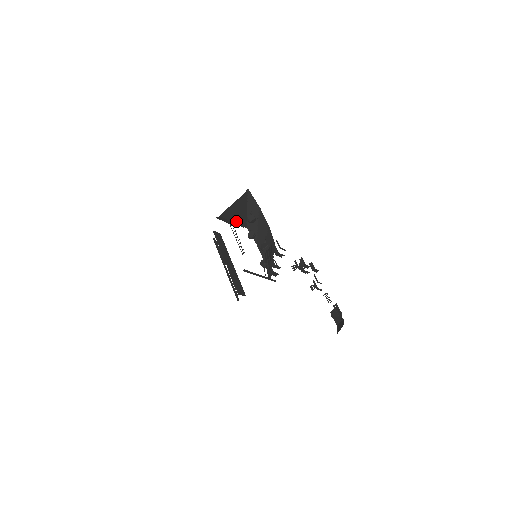
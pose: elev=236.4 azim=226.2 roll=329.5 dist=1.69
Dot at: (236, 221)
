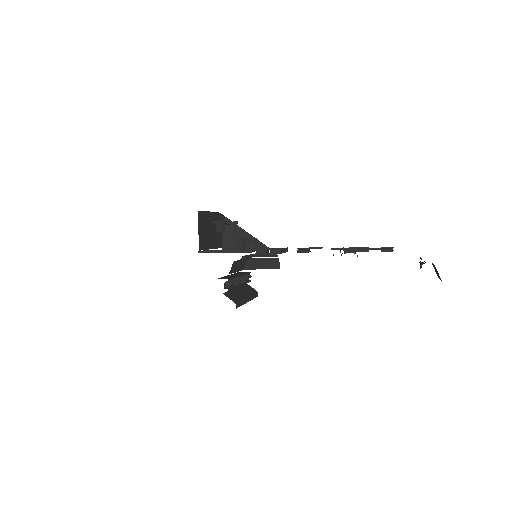
Dot at: occluded
